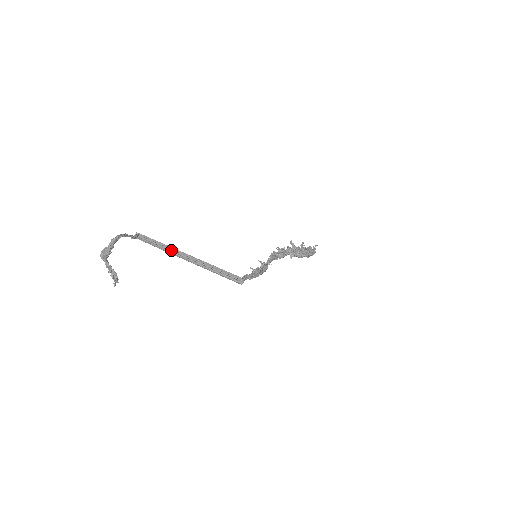
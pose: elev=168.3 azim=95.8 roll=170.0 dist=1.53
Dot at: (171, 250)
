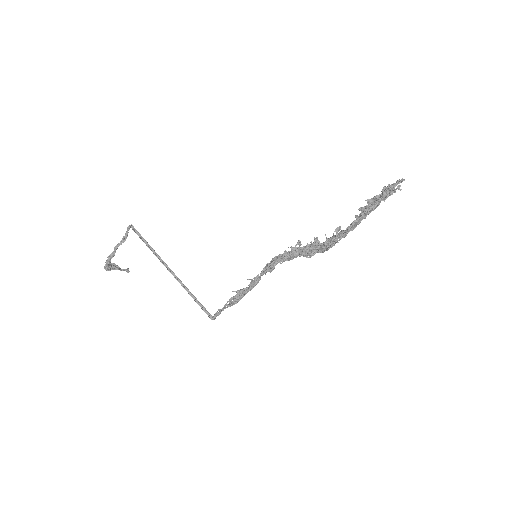
Dot at: (160, 259)
